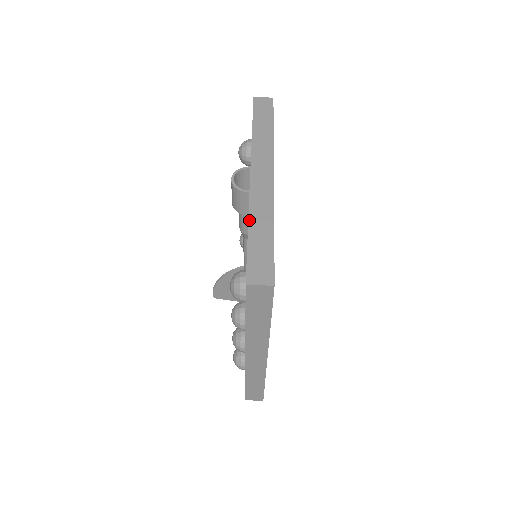
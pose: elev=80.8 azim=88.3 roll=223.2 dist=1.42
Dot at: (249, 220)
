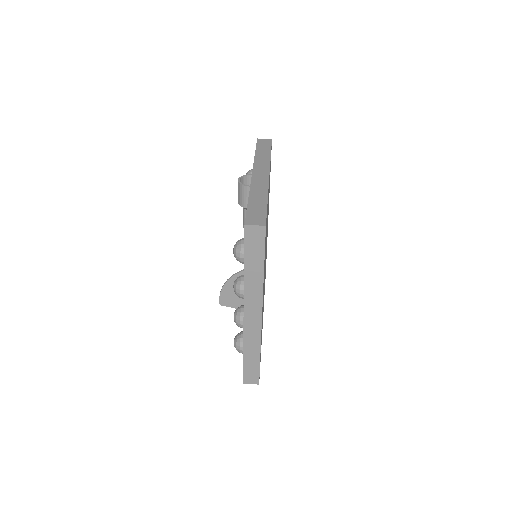
Dot at: (249, 195)
